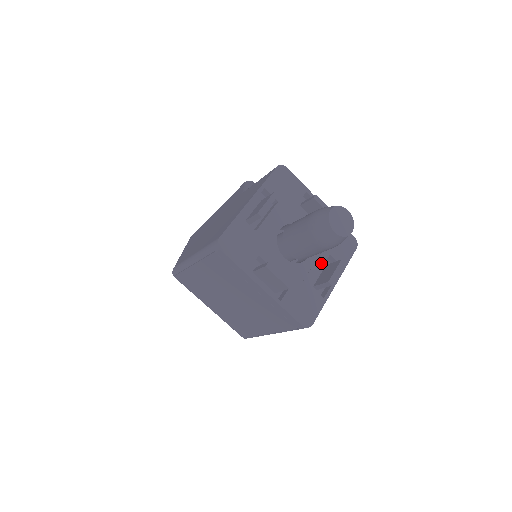
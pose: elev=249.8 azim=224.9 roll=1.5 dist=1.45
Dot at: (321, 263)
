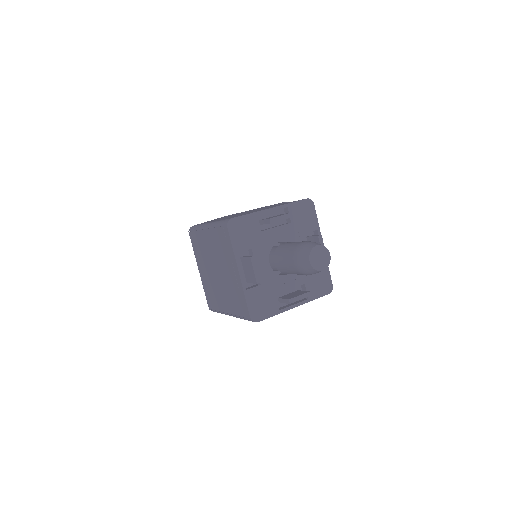
Dot at: (294, 285)
